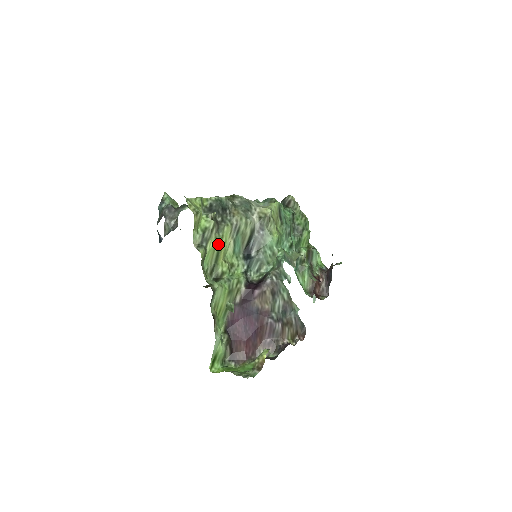
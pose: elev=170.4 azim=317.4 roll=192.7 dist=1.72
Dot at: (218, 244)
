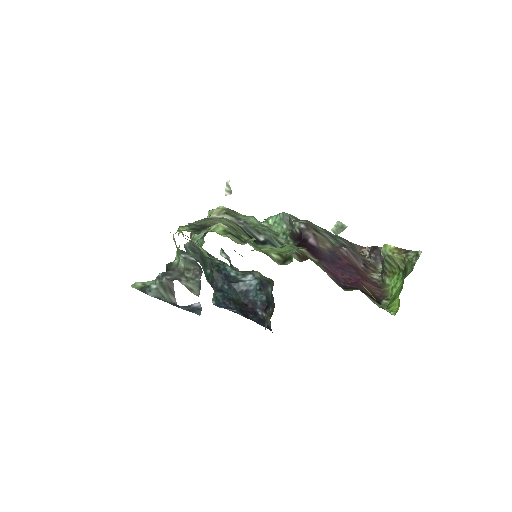
Dot at: occluded
